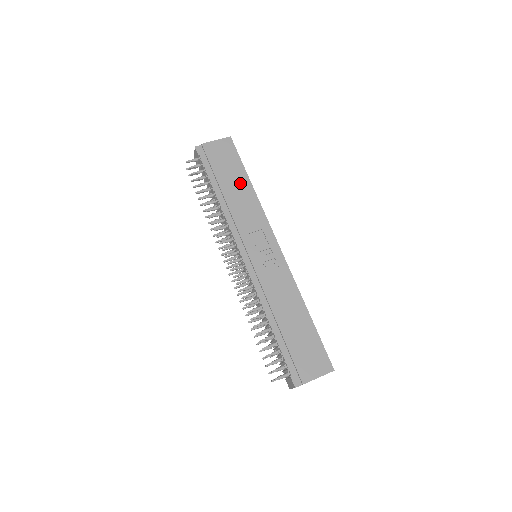
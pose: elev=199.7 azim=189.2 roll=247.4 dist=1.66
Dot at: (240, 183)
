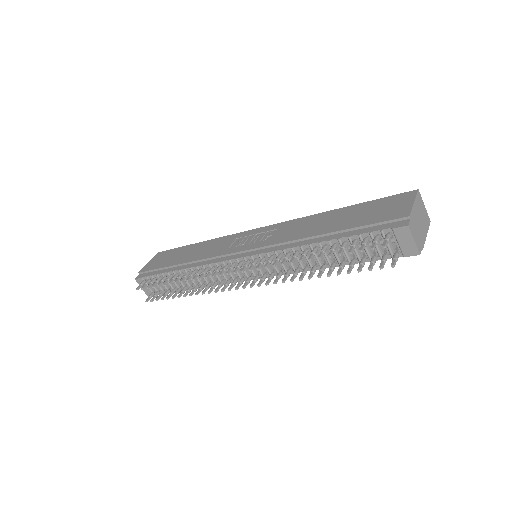
Dot at: (190, 250)
